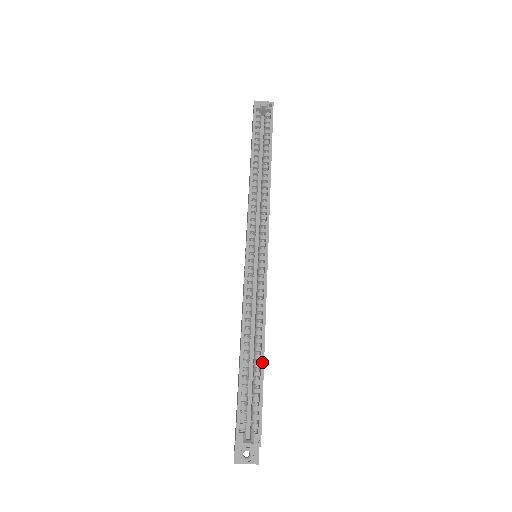
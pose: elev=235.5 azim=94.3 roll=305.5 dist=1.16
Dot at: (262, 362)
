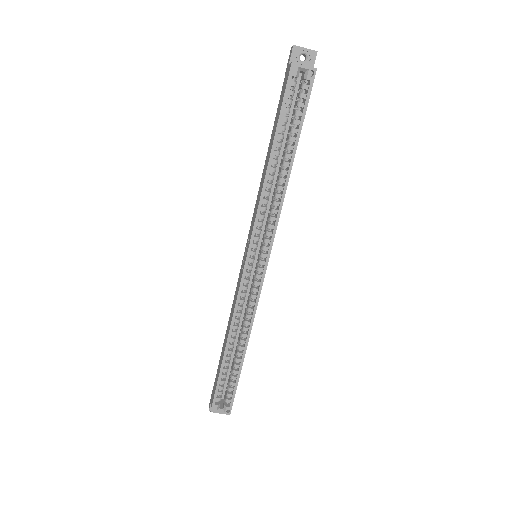
Dot at: (242, 360)
